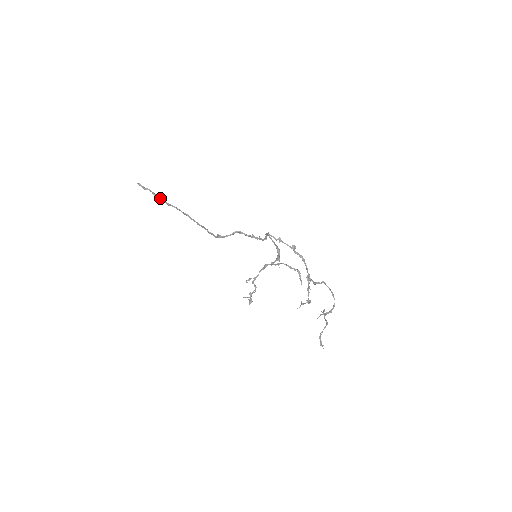
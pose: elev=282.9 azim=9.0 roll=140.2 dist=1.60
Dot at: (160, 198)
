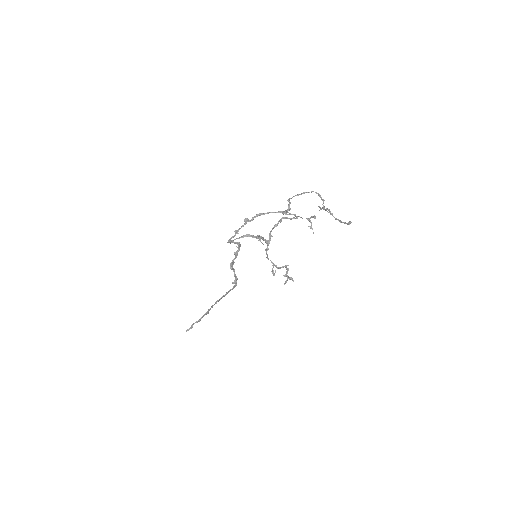
Dot at: (201, 318)
